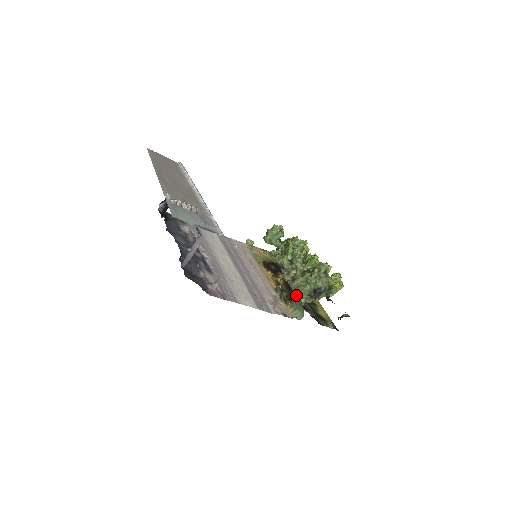
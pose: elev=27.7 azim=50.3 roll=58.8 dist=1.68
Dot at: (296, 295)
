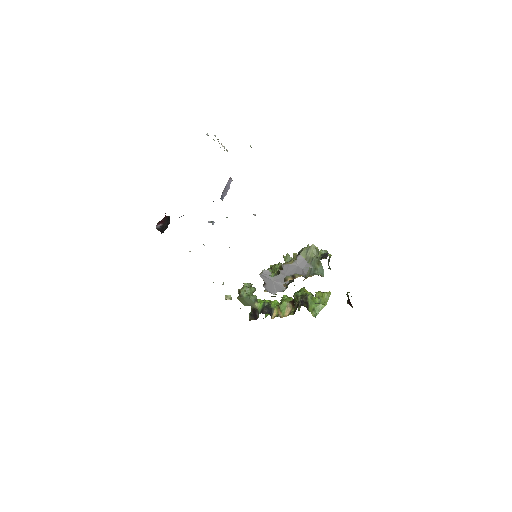
Dot at: (308, 263)
